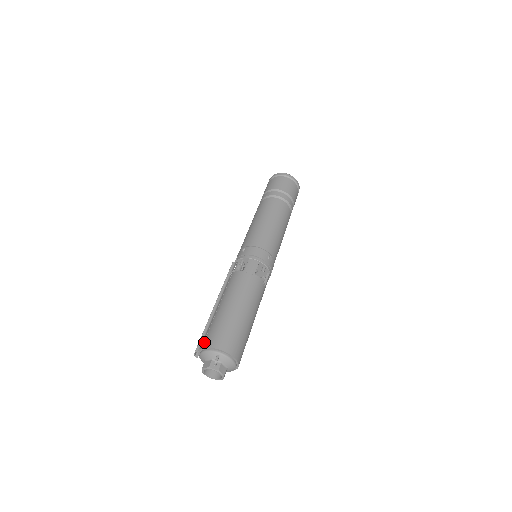
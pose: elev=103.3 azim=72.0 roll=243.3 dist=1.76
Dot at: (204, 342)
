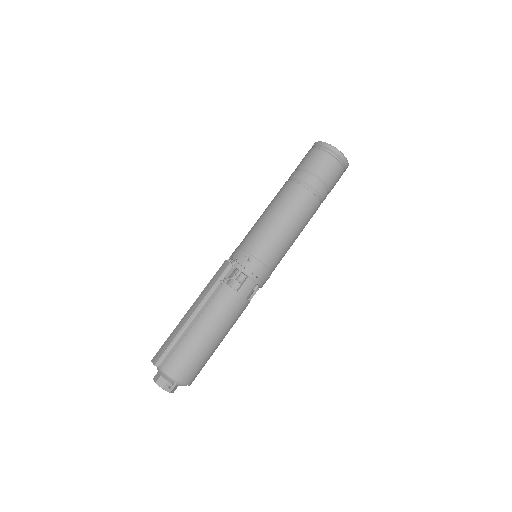
Dot at: (167, 362)
